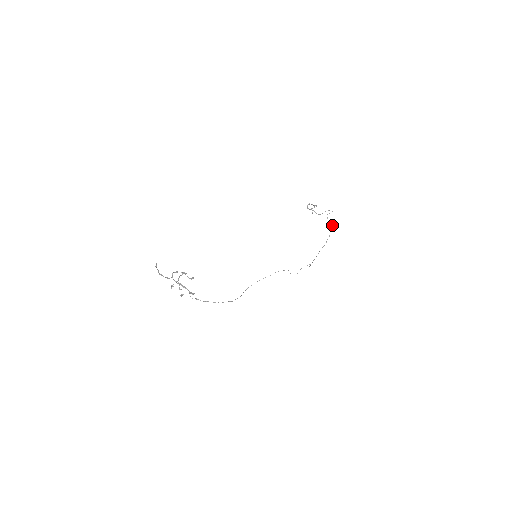
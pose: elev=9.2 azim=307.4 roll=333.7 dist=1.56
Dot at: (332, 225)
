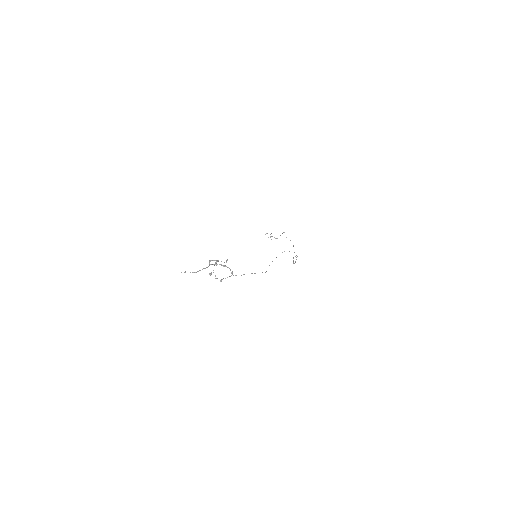
Dot at: occluded
